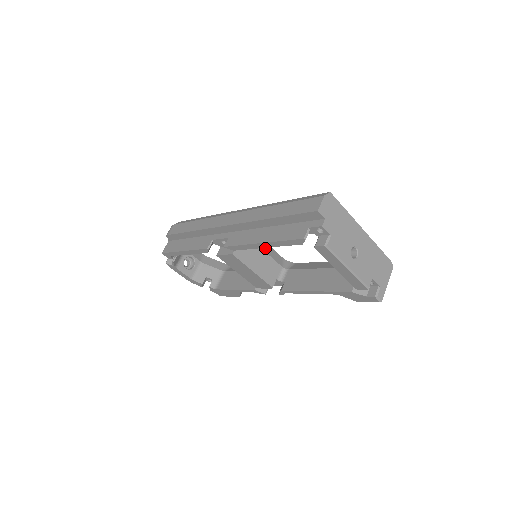
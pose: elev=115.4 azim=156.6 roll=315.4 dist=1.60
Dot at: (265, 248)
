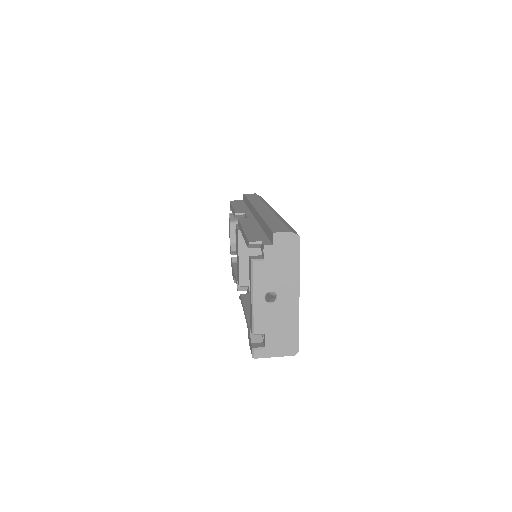
Dot at: occluded
